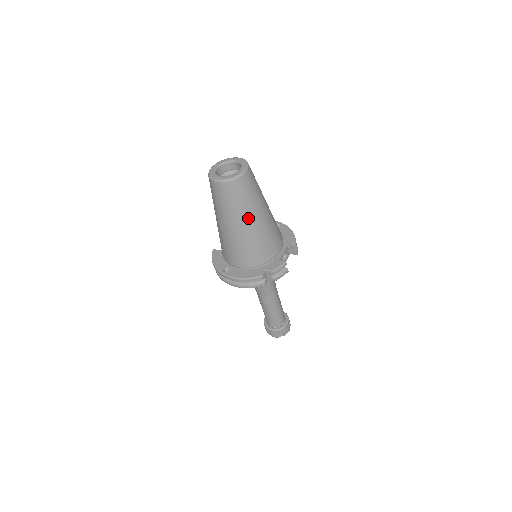
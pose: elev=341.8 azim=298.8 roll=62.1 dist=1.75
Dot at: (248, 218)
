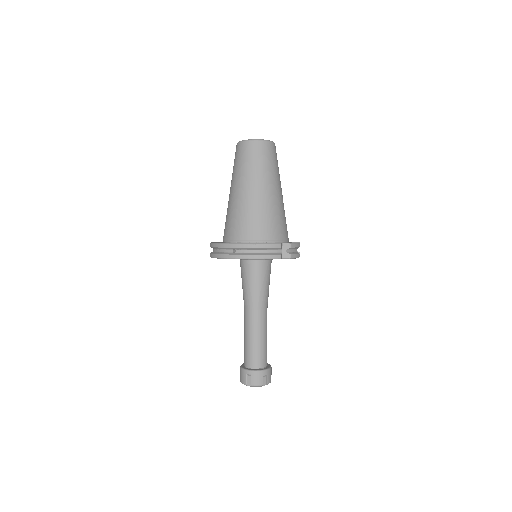
Dot at: (272, 184)
